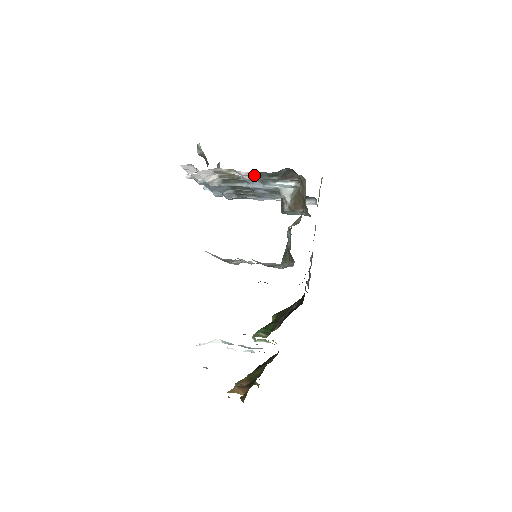
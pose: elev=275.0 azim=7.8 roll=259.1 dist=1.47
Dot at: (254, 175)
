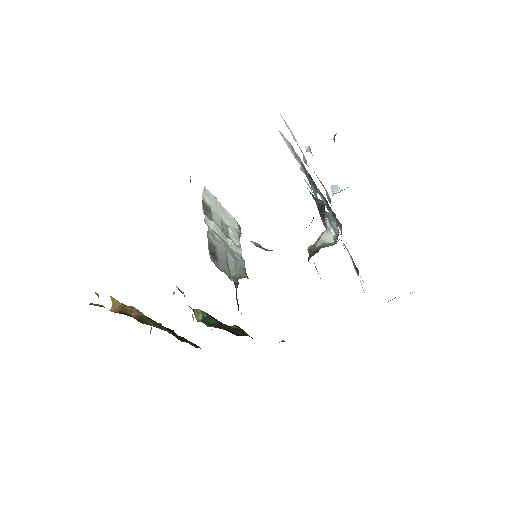
Dot at: occluded
